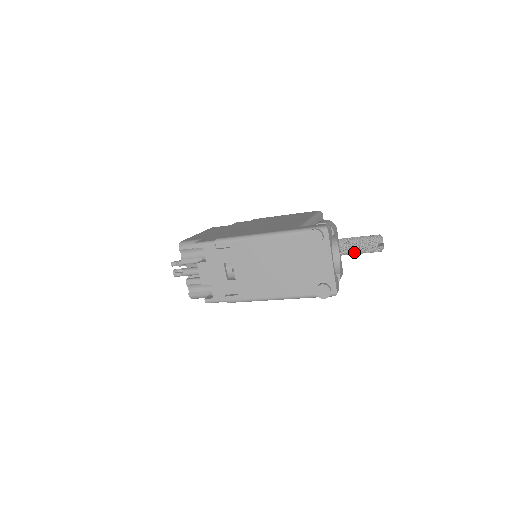
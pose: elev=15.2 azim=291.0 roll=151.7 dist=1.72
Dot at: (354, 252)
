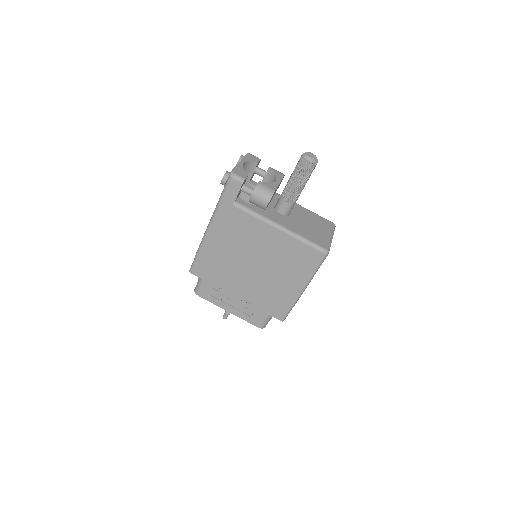
Dot at: (292, 178)
